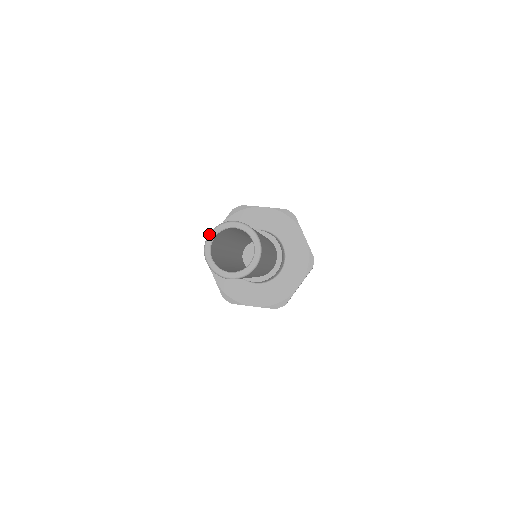
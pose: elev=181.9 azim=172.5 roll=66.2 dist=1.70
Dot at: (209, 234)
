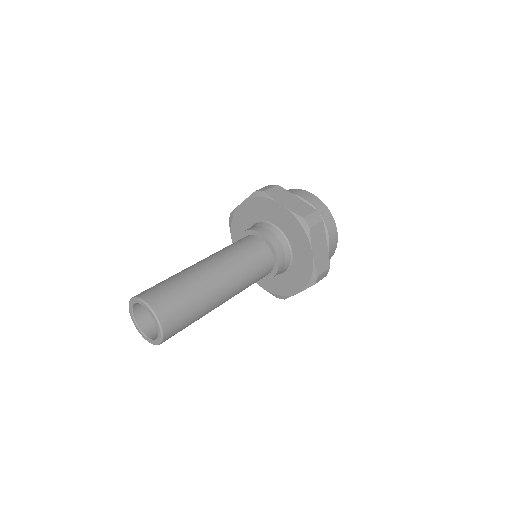
Dot at: (130, 299)
